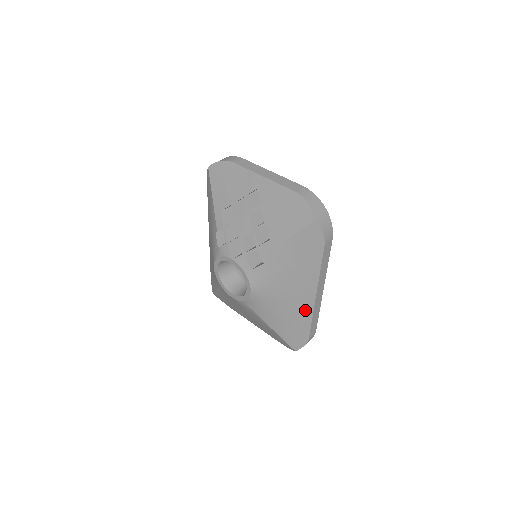
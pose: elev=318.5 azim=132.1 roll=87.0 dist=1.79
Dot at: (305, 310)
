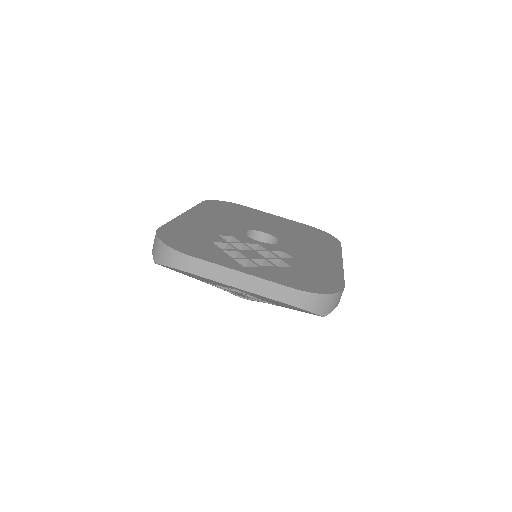
Dot at: occluded
